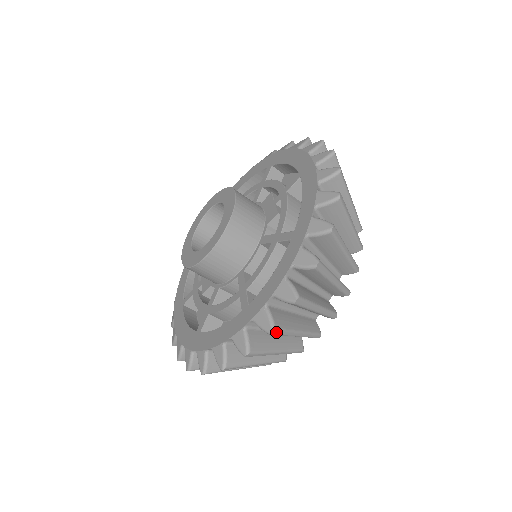
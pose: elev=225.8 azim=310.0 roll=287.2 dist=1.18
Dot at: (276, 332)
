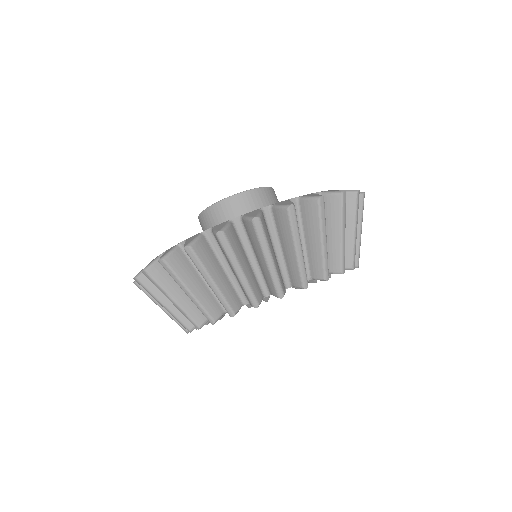
Dot at: (258, 224)
